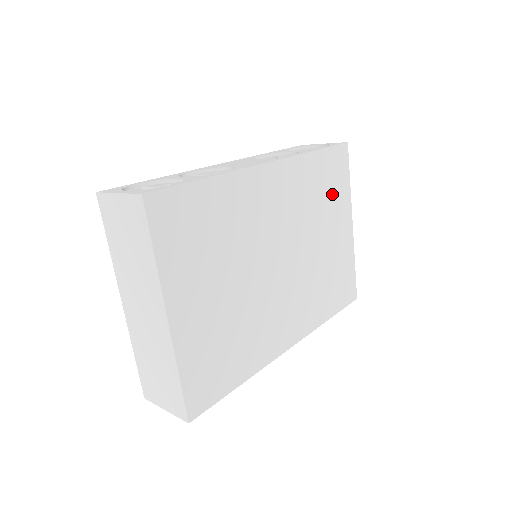
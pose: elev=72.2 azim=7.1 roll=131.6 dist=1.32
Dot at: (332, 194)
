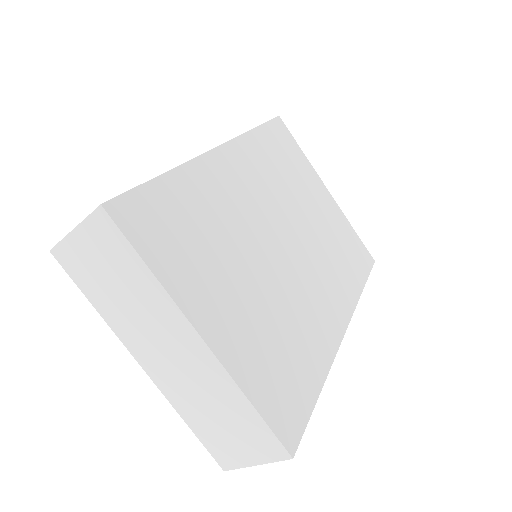
Dot at: (293, 166)
